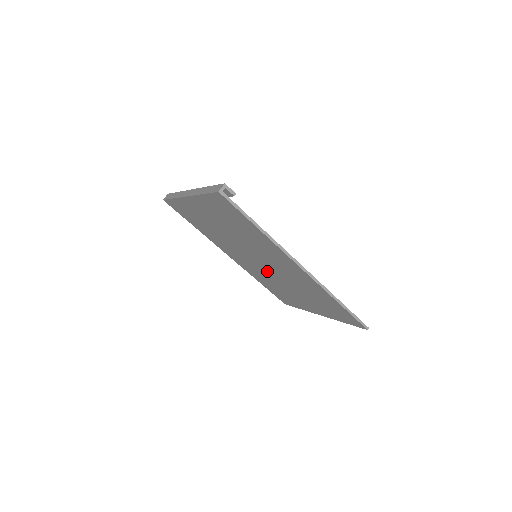
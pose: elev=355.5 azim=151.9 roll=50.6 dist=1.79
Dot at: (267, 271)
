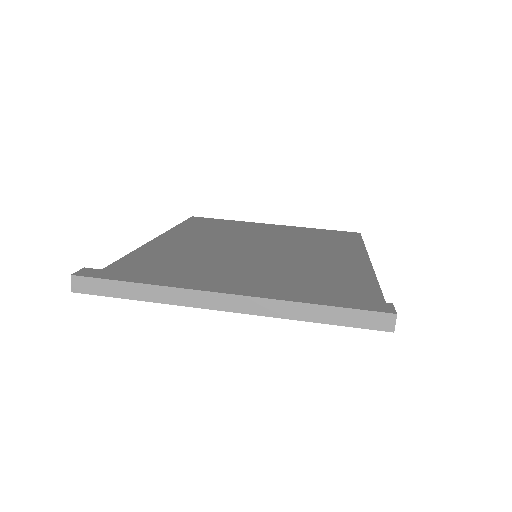
Dot at: occluded
